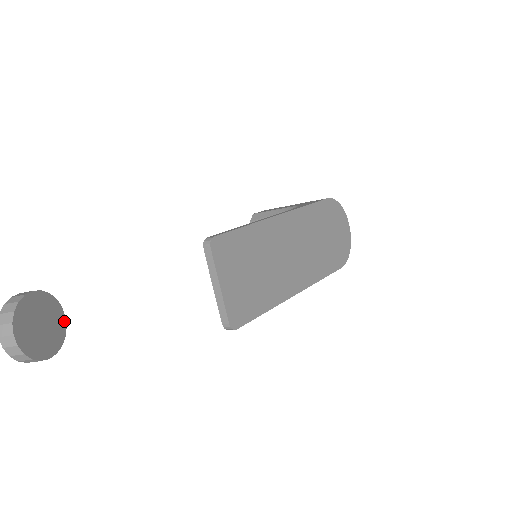
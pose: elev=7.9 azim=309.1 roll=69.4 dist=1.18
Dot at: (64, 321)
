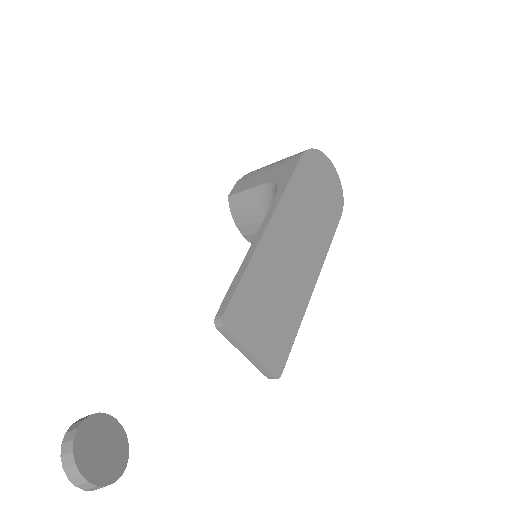
Dot at: (117, 423)
